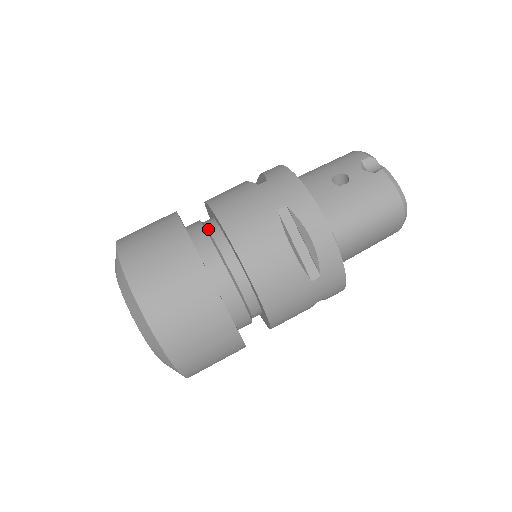
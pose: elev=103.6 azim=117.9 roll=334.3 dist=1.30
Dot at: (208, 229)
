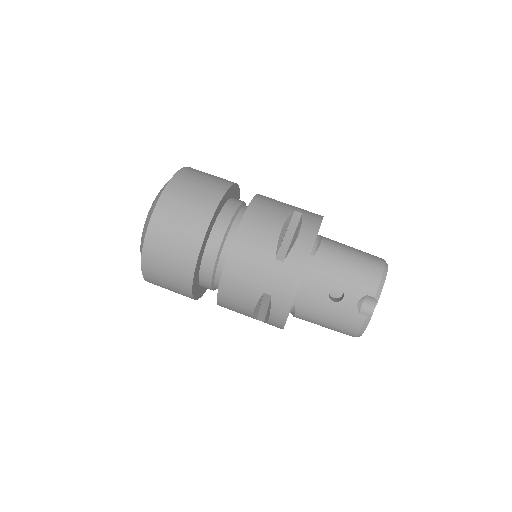
Dot at: (224, 243)
